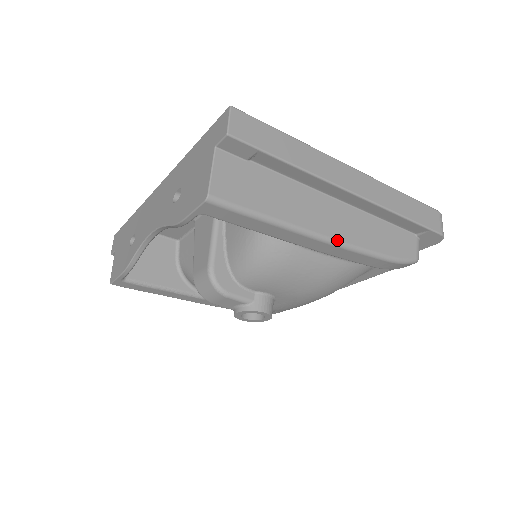
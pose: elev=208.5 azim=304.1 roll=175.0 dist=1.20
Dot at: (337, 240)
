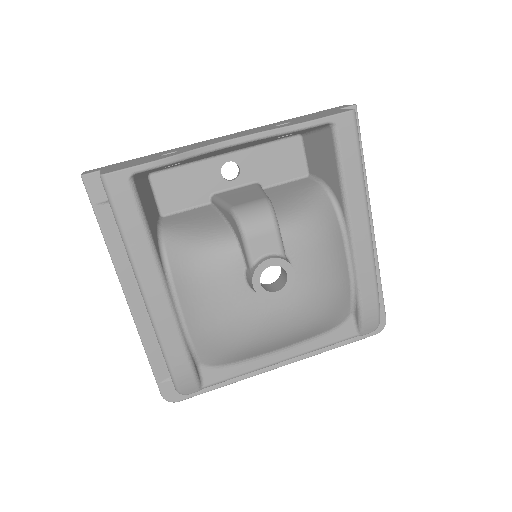
Dot at: occluded
